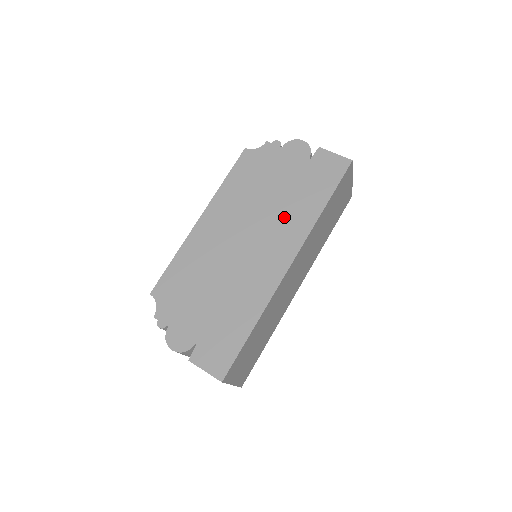
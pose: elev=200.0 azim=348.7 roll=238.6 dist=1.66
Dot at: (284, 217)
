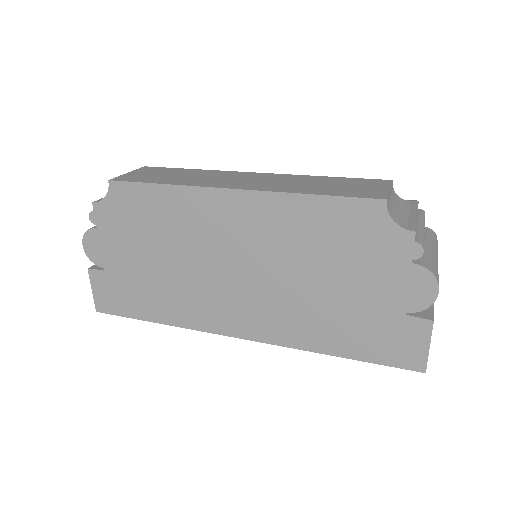
Dot at: (294, 310)
